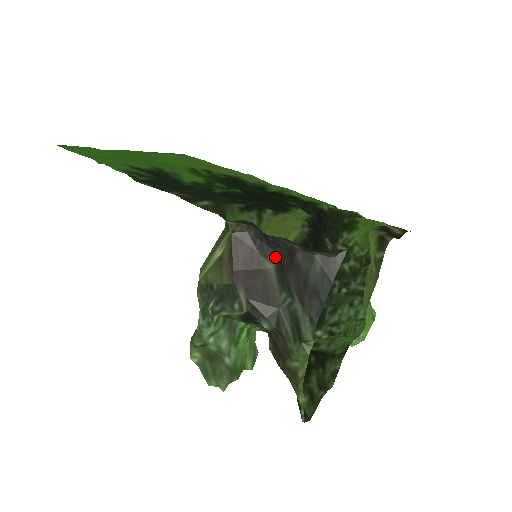
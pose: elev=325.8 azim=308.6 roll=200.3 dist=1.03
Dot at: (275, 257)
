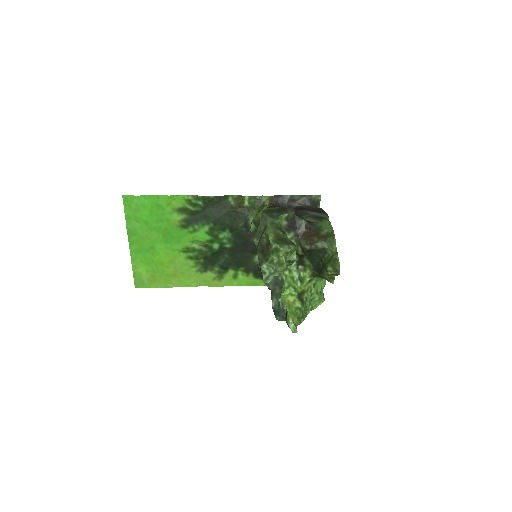
Dot at: occluded
